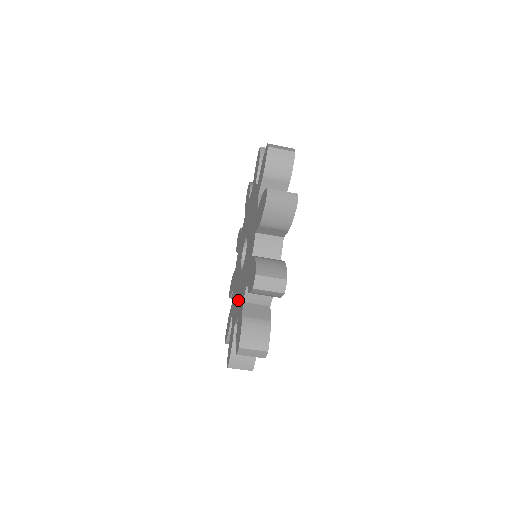
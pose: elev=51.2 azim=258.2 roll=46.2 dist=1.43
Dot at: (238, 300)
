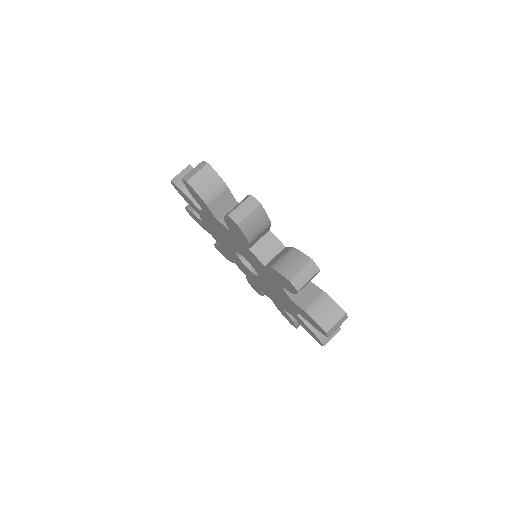
Dot at: (254, 261)
